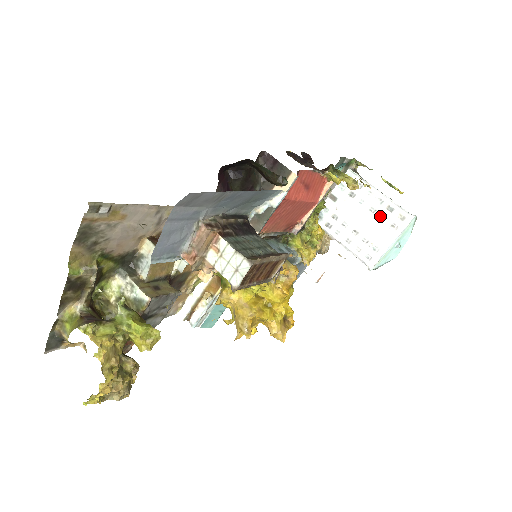
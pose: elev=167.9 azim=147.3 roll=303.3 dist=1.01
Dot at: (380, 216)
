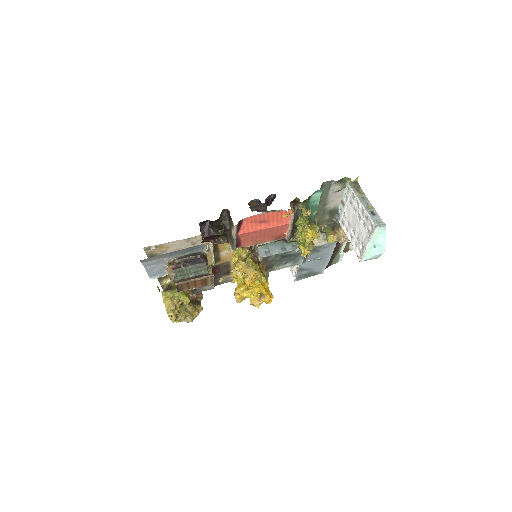
Dot at: (363, 222)
